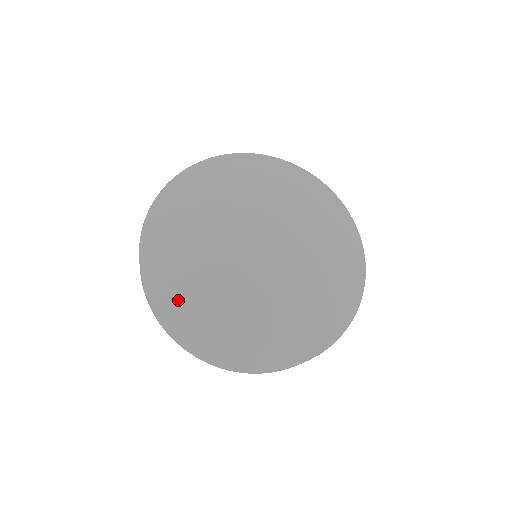
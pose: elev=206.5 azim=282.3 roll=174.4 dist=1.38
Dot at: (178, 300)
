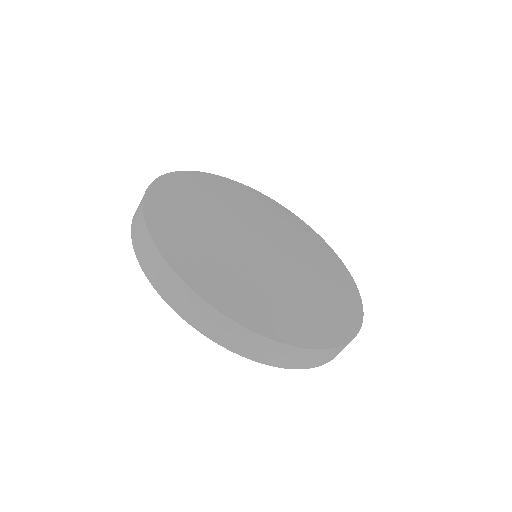
Dot at: (246, 303)
